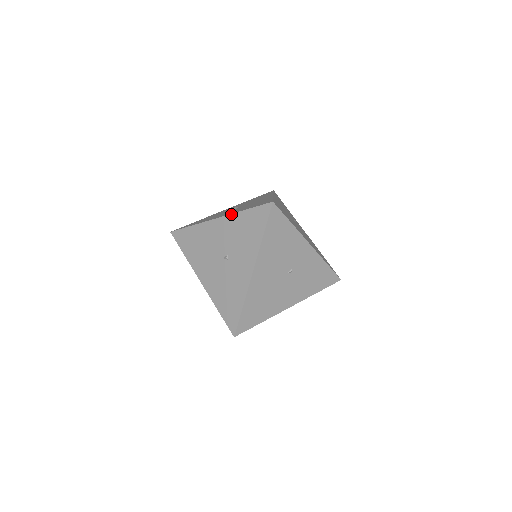
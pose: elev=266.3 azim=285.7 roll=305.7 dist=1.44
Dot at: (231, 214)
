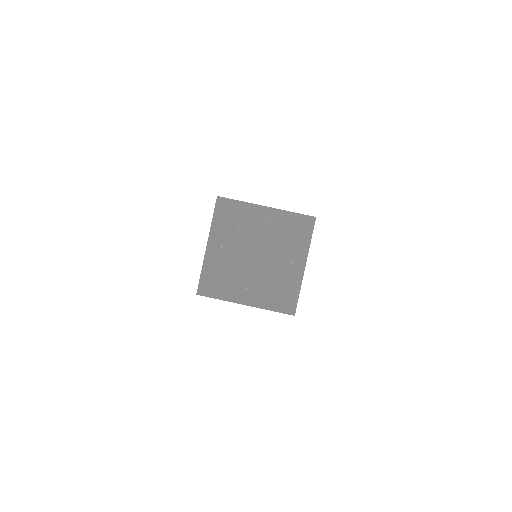
Dot at: (209, 232)
